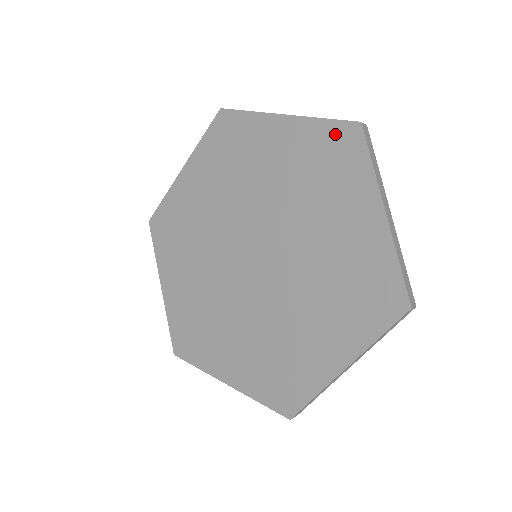
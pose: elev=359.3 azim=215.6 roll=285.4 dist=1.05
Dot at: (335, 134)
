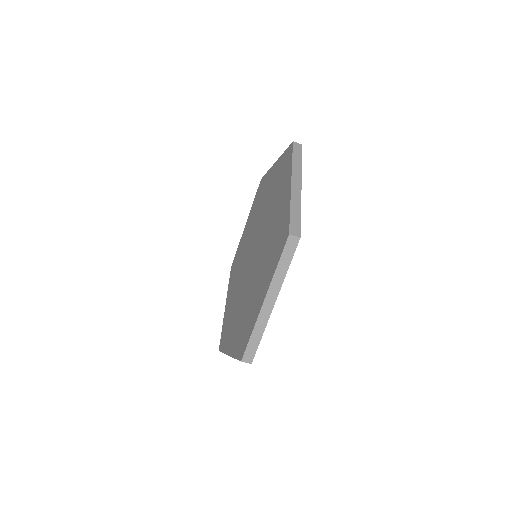
Dot at: (285, 156)
